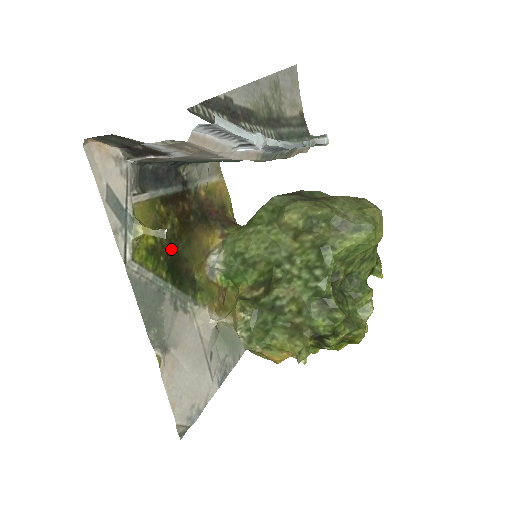
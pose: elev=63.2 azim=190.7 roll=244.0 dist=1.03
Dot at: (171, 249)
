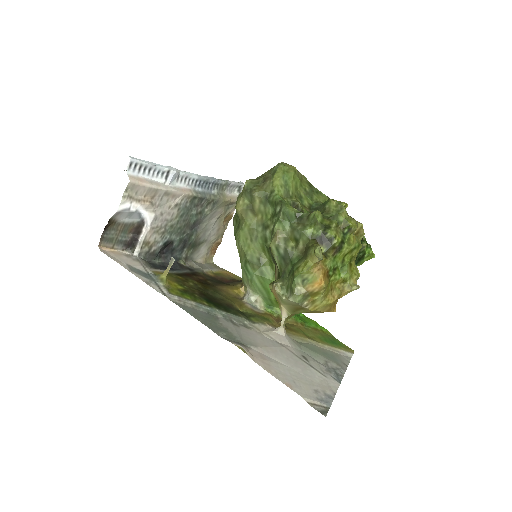
Dot at: (202, 293)
